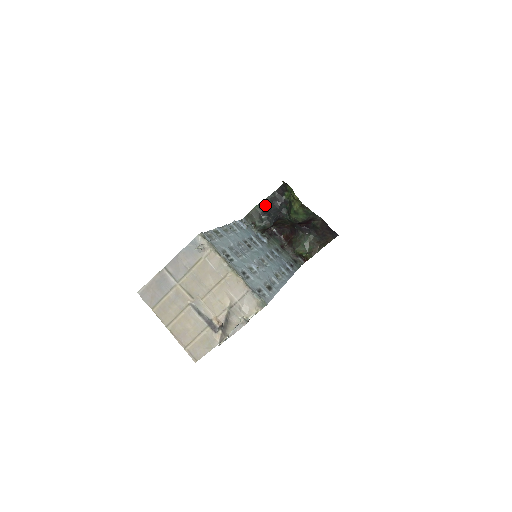
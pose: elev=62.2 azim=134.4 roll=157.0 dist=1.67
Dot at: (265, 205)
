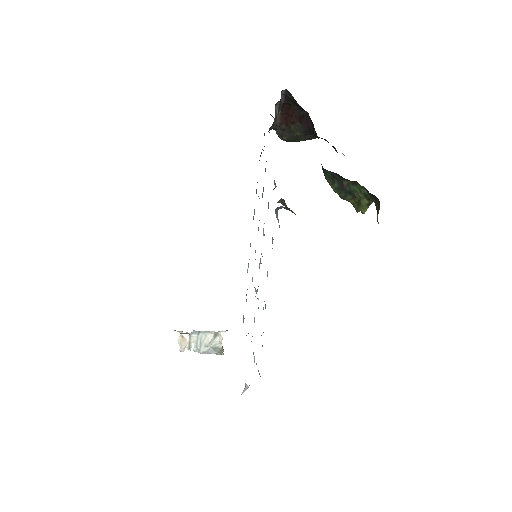
Dot at: occluded
